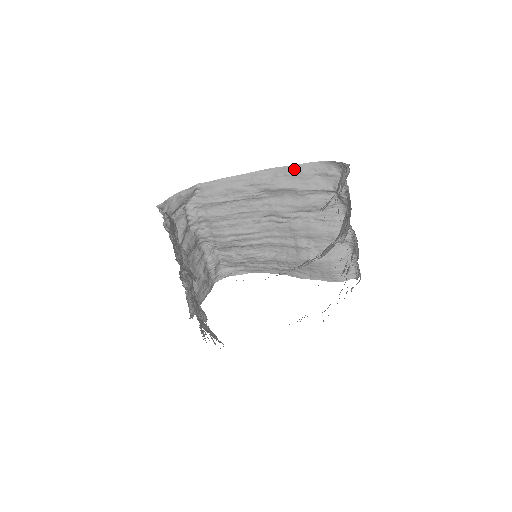
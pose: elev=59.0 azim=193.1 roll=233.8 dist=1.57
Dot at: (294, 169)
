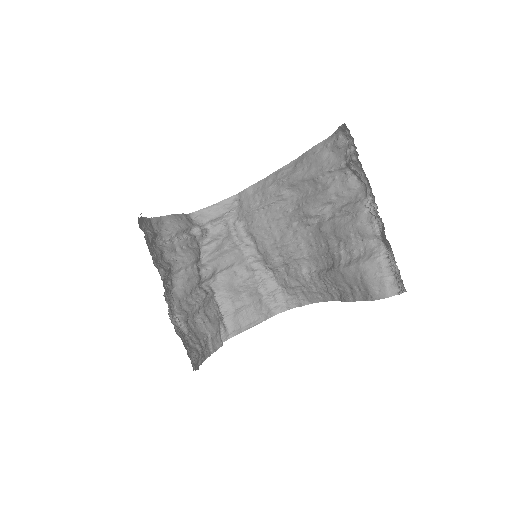
Dot at: (309, 152)
